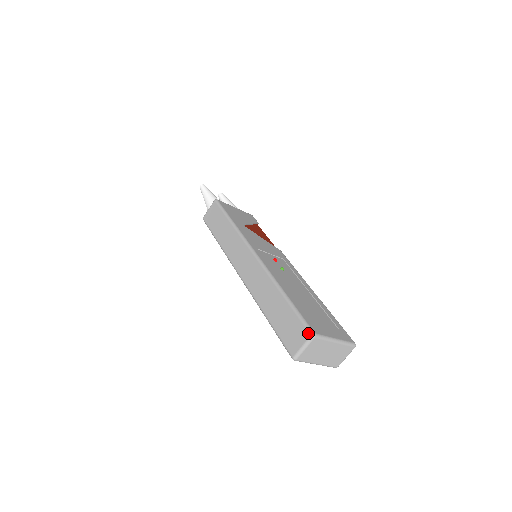
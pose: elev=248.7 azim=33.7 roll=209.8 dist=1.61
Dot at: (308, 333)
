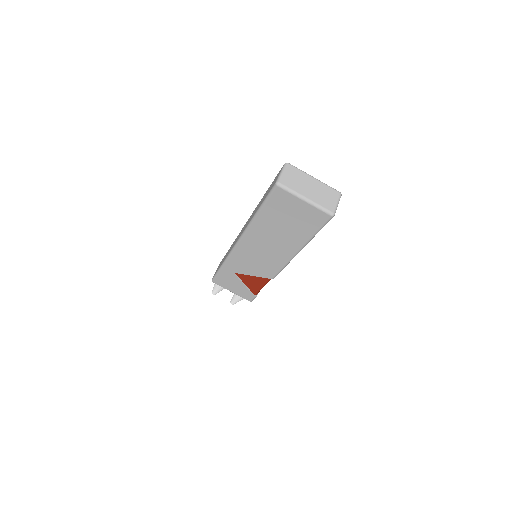
Dot at: occluded
